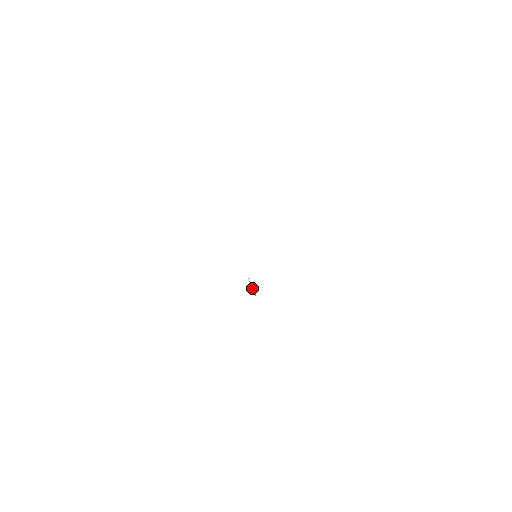
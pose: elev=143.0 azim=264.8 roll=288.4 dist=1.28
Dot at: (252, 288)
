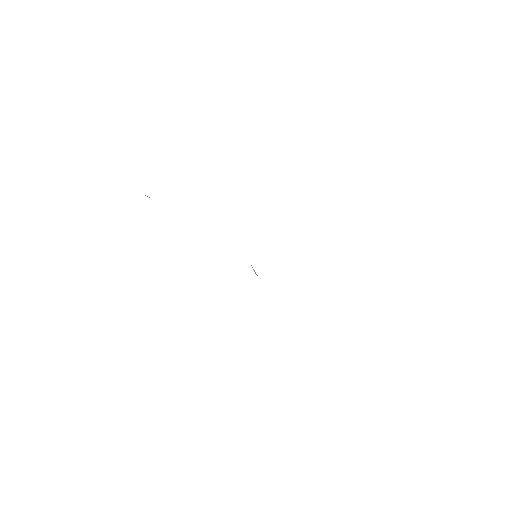
Dot at: (254, 270)
